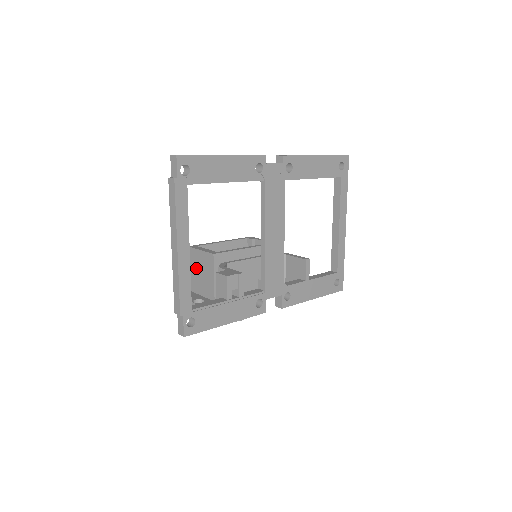
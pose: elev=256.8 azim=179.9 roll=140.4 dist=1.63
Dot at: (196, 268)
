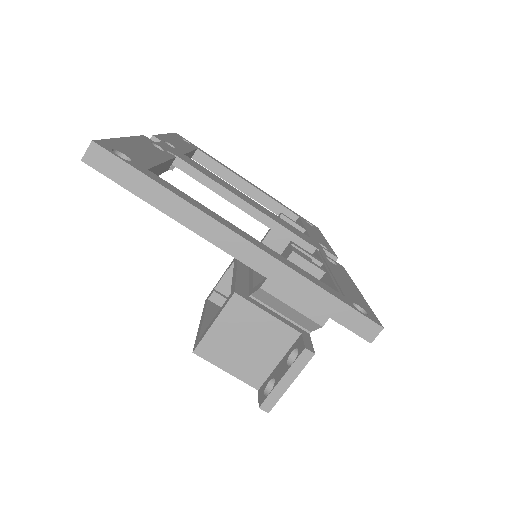
Dot at: (234, 351)
